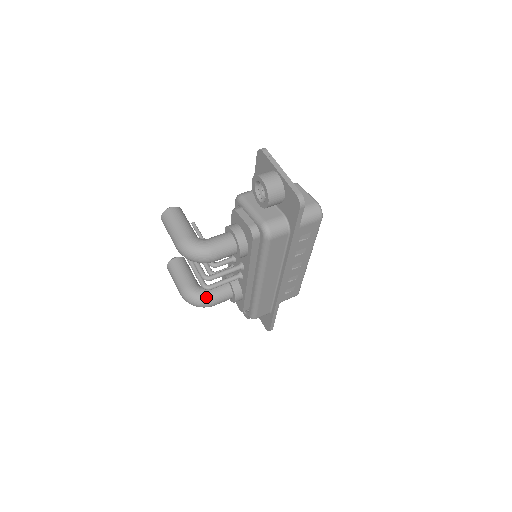
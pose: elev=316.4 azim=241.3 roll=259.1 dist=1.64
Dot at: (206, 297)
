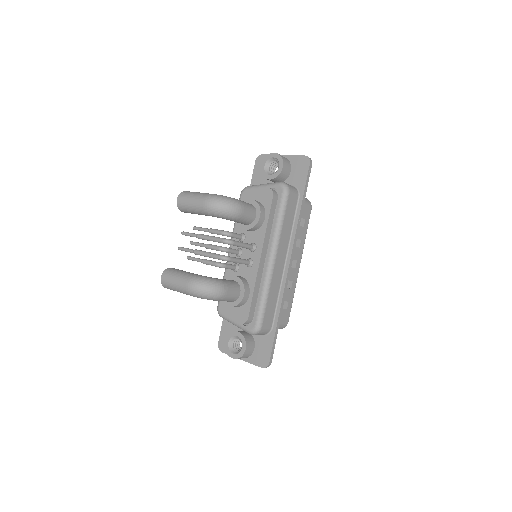
Dot at: (219, 281)
